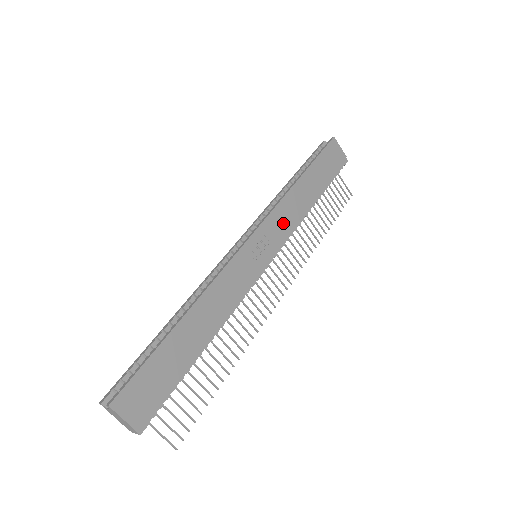
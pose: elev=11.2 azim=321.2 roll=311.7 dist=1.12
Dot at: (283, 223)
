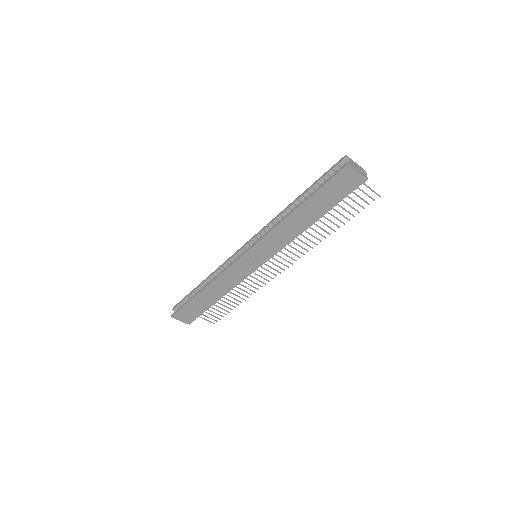
Dot at: (275, 242)
